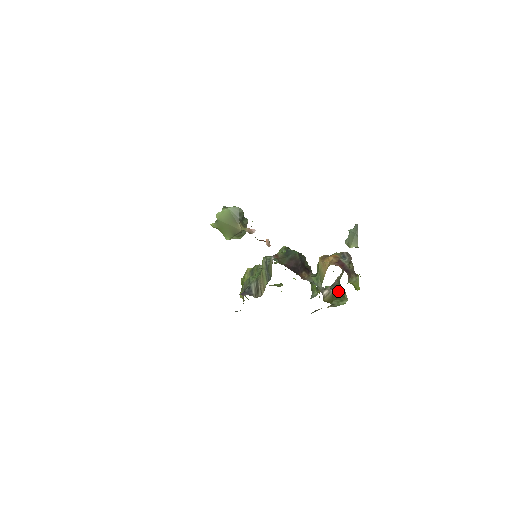
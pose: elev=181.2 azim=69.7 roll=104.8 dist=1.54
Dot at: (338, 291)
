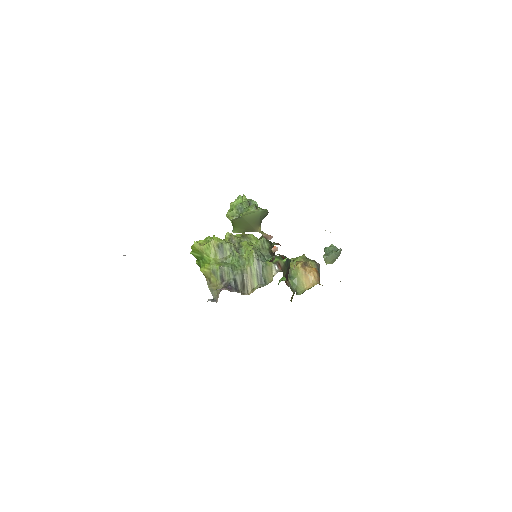
Dot at: occluded
